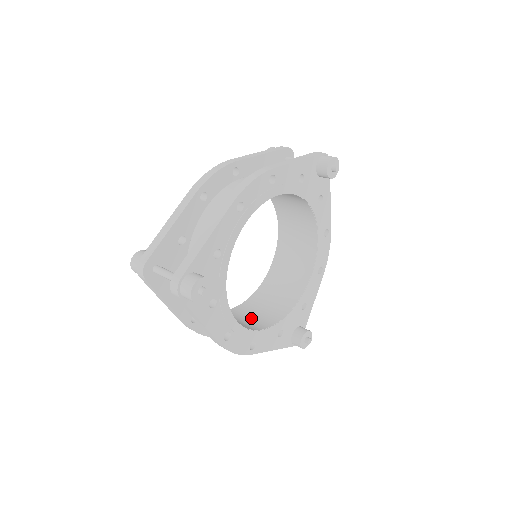
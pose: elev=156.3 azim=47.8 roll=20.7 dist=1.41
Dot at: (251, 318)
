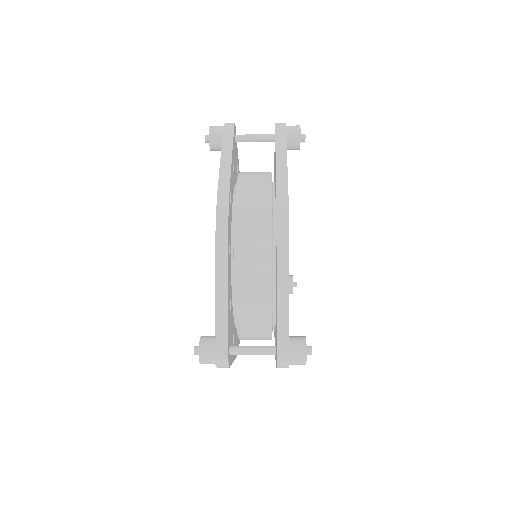
Dot at: occluded
